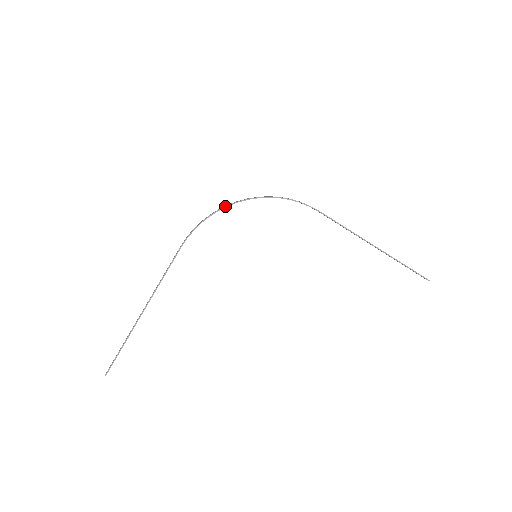
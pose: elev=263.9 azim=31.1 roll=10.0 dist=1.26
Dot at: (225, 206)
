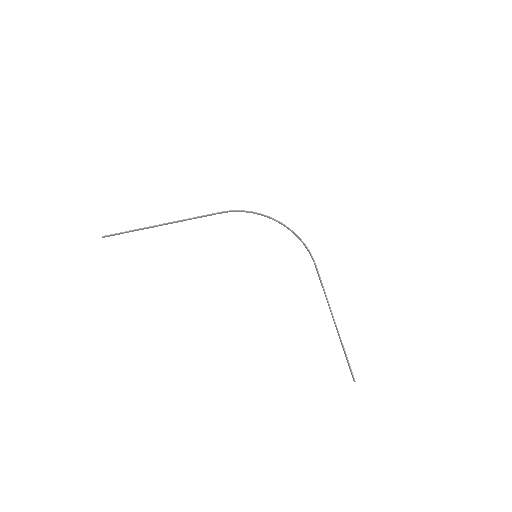
Dot at: (265, 215)
